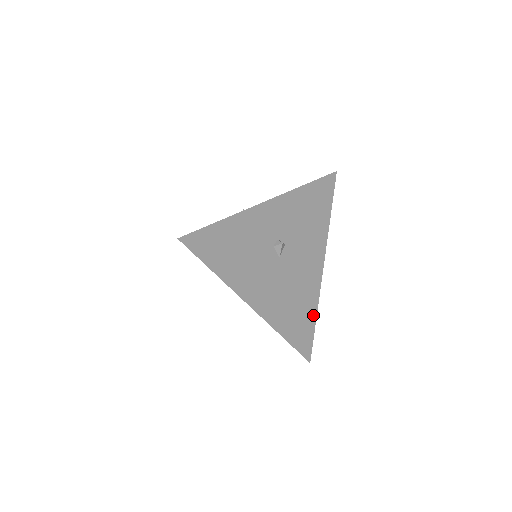
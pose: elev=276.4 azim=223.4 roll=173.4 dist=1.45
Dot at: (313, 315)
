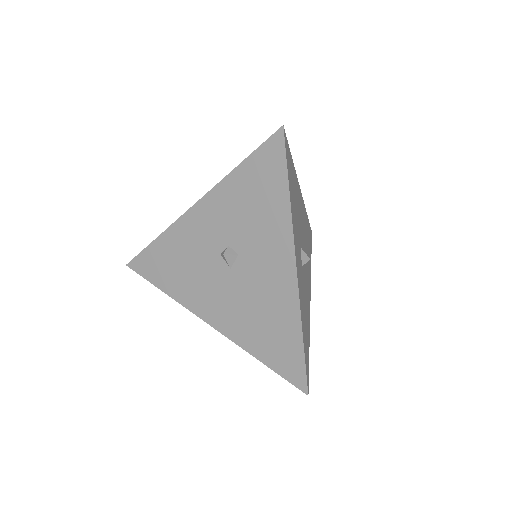
Dot at: (307, 219)
